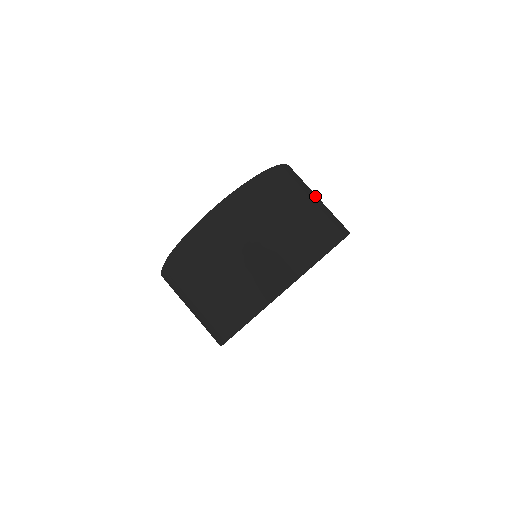
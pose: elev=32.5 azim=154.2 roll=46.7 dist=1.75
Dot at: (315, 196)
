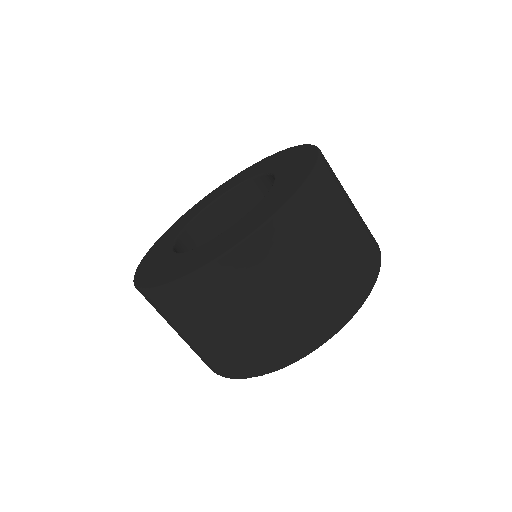
Dot at: occluded
